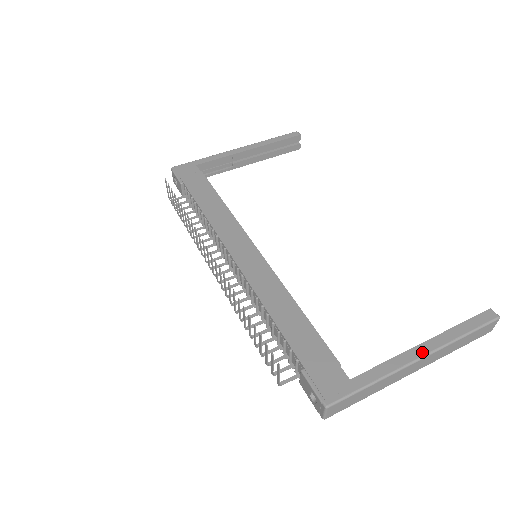
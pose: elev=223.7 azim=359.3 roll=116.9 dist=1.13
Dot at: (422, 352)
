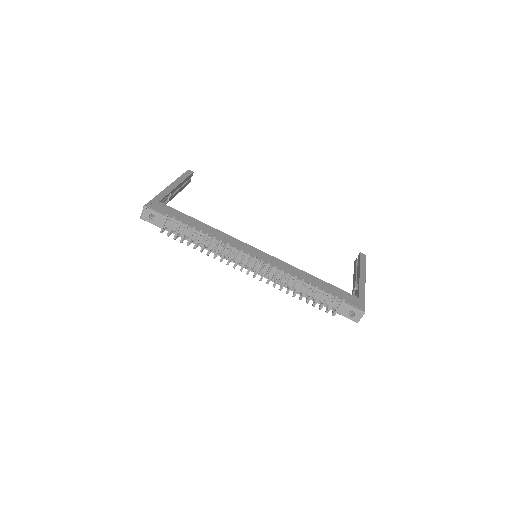
Dot at: (364, 277)
